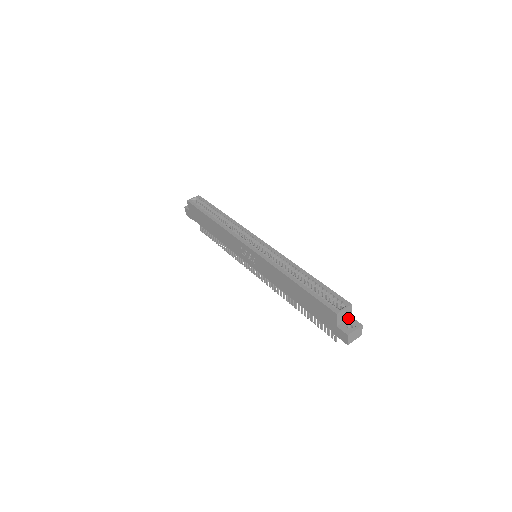
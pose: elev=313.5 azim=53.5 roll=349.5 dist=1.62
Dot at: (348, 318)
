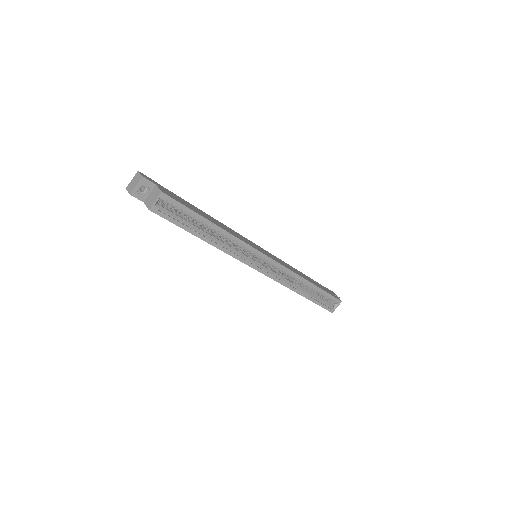
Dot at: occluded
